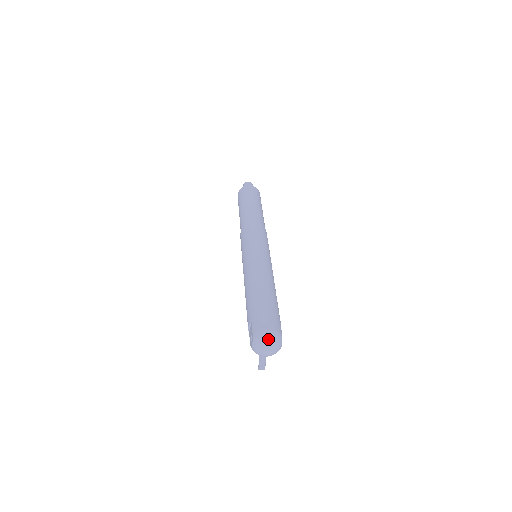
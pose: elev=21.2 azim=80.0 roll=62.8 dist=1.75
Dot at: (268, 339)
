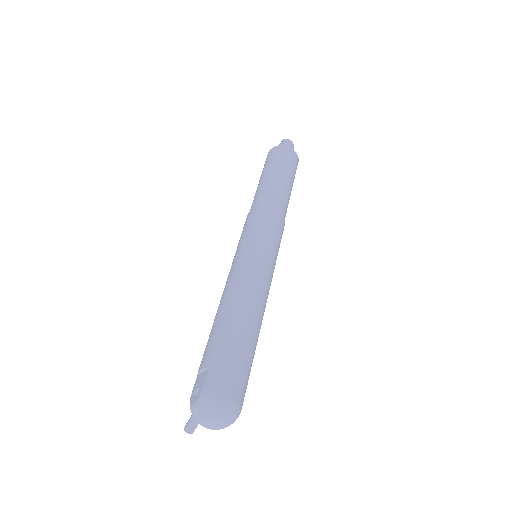
Dot at: (220, 412)
